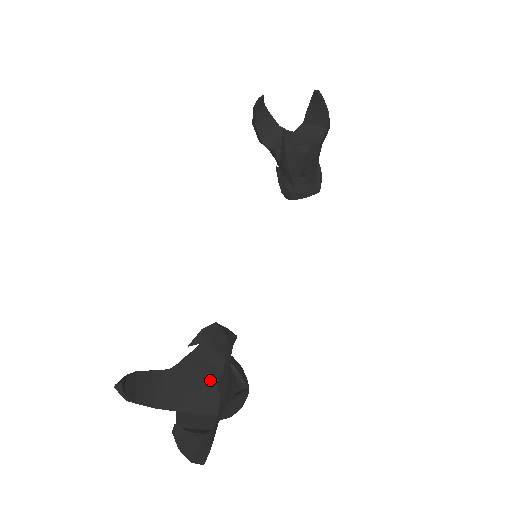
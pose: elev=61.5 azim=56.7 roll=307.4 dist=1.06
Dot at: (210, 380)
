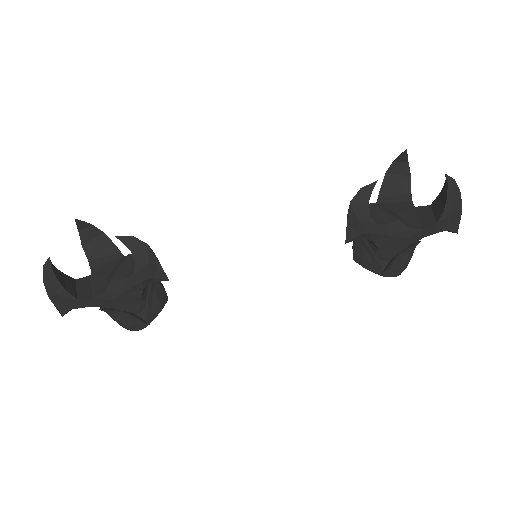
Dot at: (113, 275)
